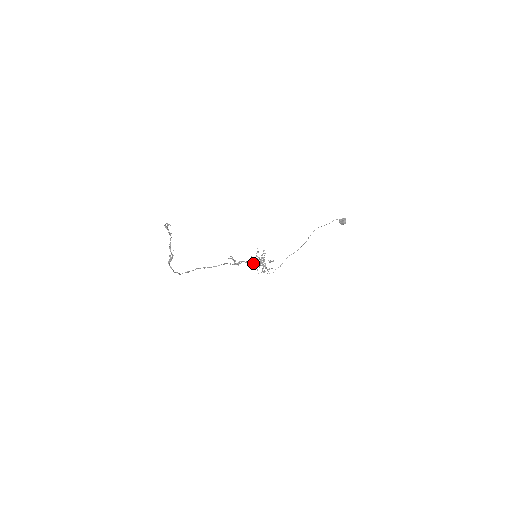
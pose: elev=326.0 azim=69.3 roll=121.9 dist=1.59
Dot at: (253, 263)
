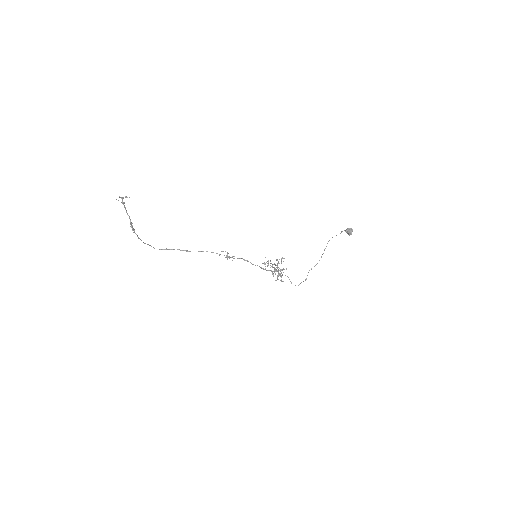
Dot at: occluded
